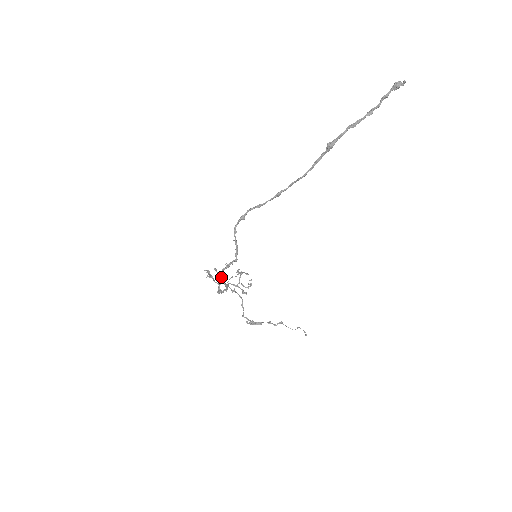
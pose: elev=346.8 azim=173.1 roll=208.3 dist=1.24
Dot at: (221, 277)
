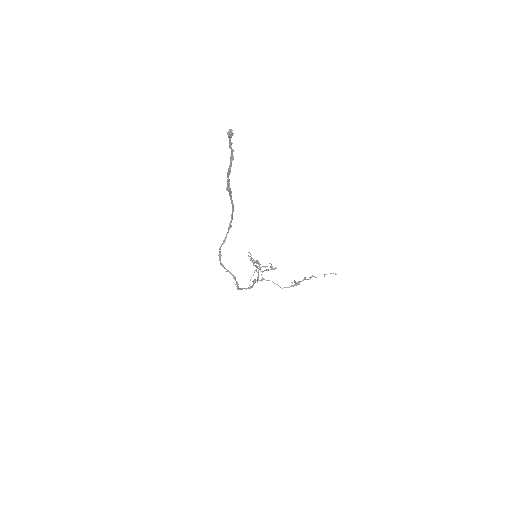
Dot at: (255, 262)
